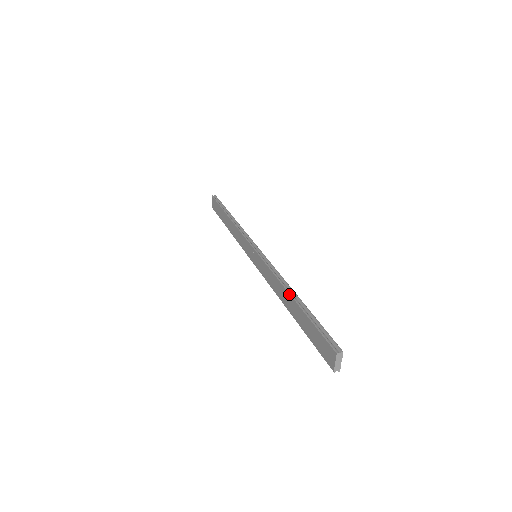
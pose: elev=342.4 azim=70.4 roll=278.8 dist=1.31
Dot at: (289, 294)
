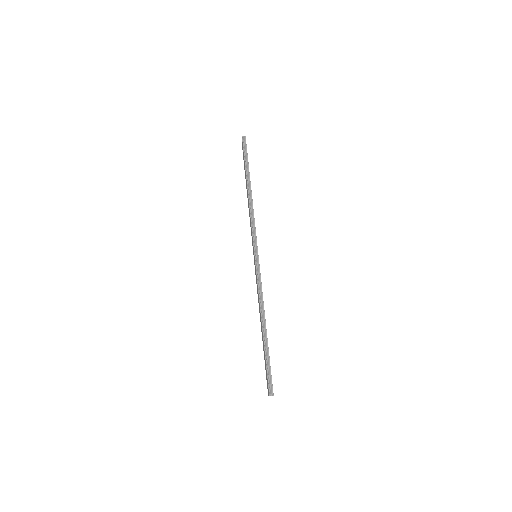
Dot at: (262, 325)
